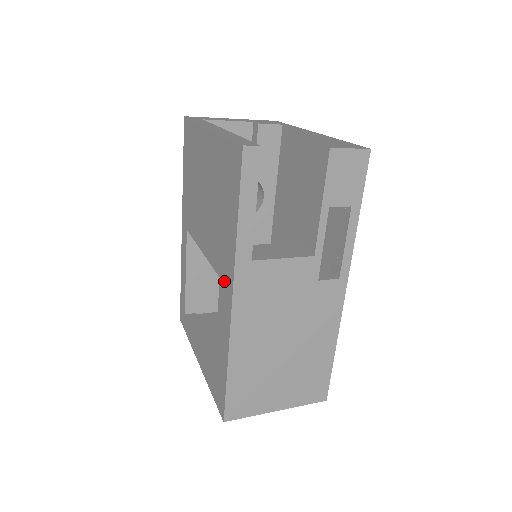
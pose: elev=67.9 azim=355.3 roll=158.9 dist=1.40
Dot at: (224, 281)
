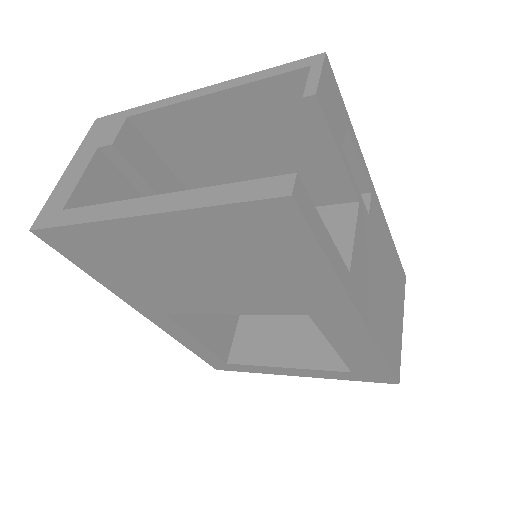
Dot at: (326, 314)
